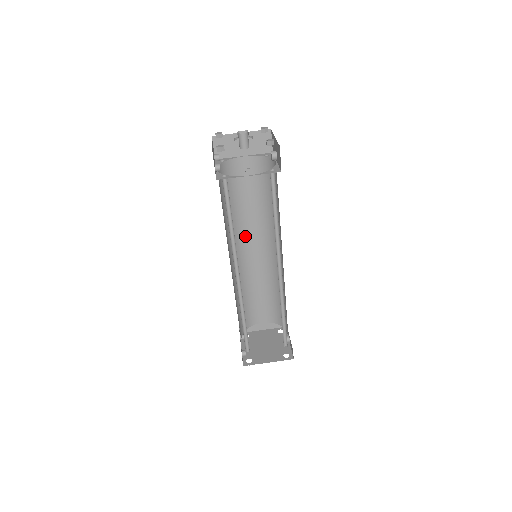
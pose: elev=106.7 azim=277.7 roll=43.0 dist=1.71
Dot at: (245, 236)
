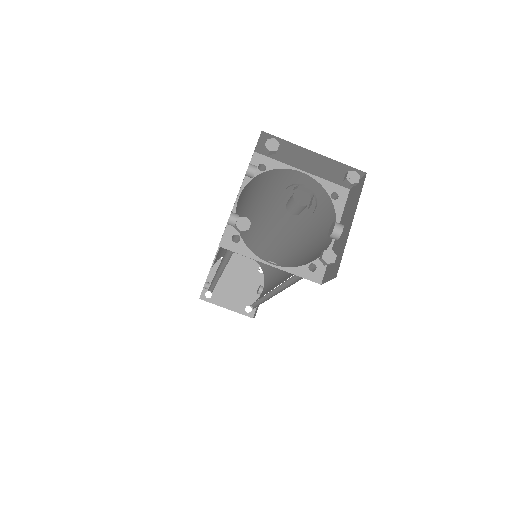
Dot at: (259, 216)
